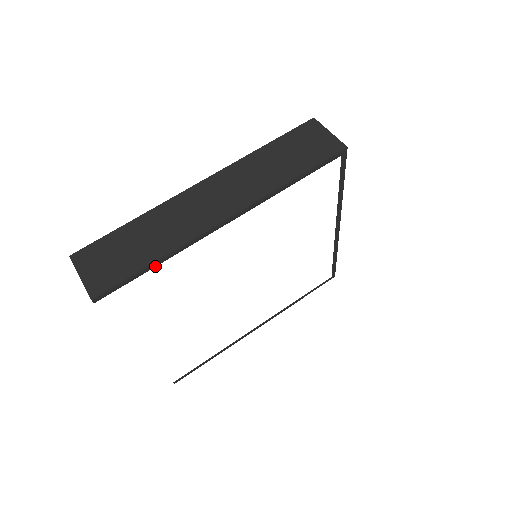
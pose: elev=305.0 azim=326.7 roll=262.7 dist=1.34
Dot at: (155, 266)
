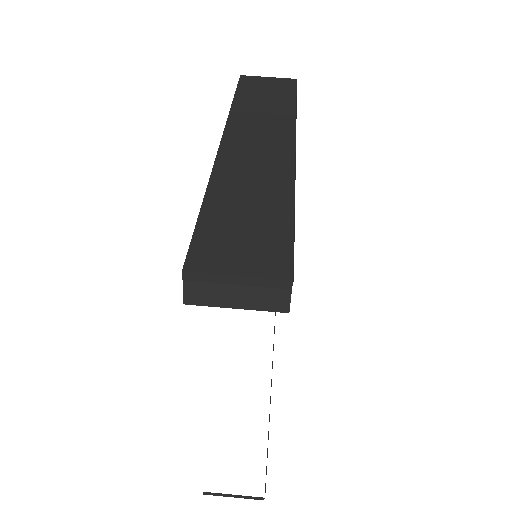
Dot at: occluded
